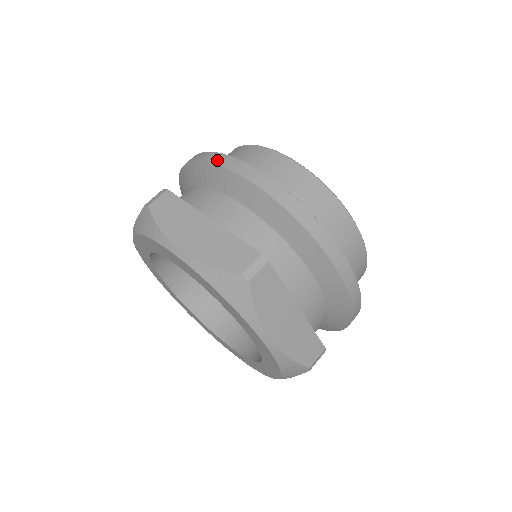
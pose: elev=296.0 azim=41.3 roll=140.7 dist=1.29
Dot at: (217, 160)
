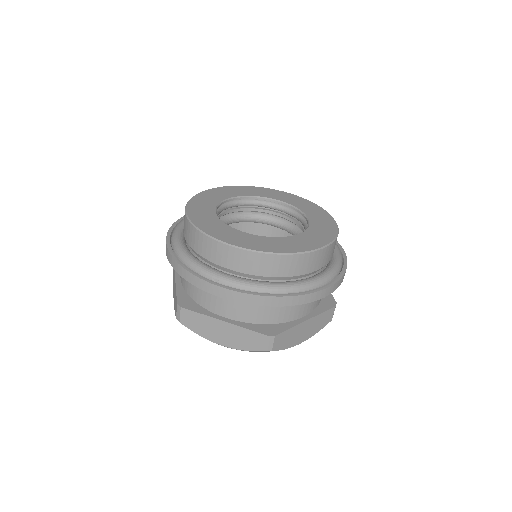
Dot at: (299, 302)
